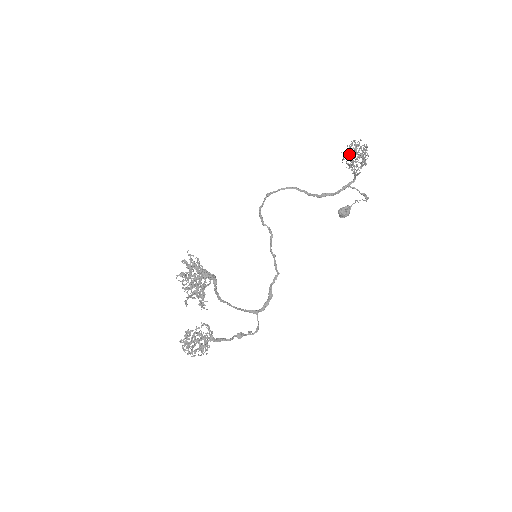
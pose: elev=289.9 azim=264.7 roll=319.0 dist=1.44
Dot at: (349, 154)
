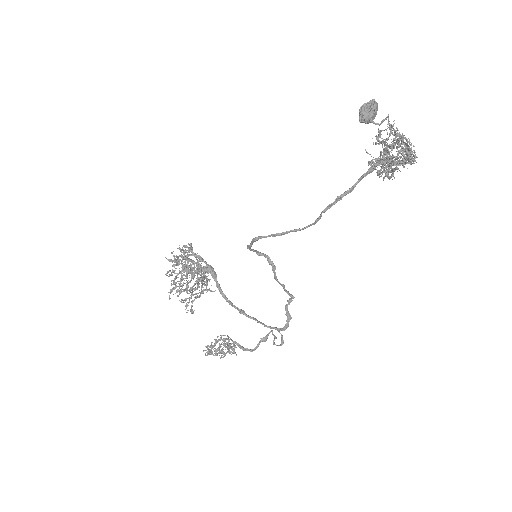
Dot at: (379, 132)
